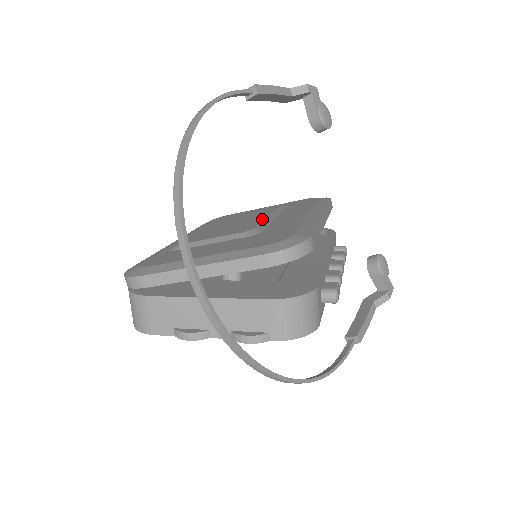
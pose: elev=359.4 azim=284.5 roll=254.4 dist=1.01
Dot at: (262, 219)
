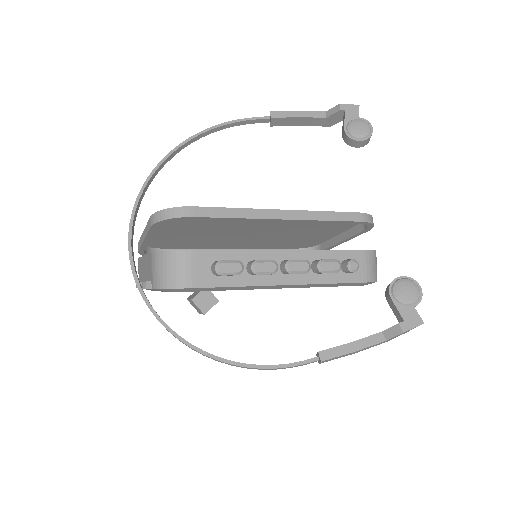
Dot at: occluded
